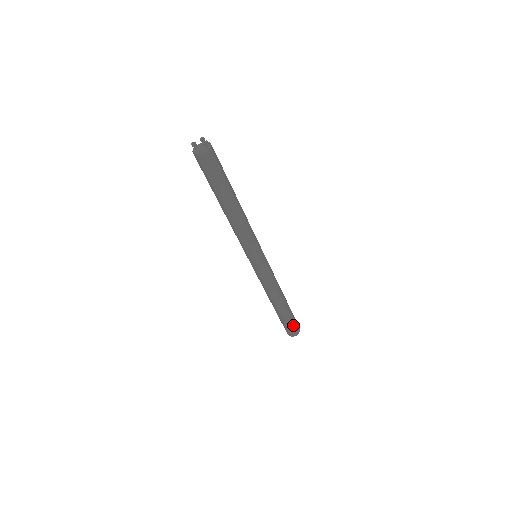
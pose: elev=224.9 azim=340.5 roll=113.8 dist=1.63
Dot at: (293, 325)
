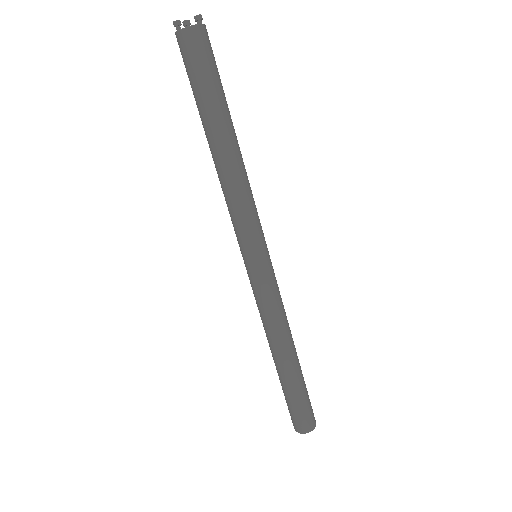
Dot at: (309, 404)
